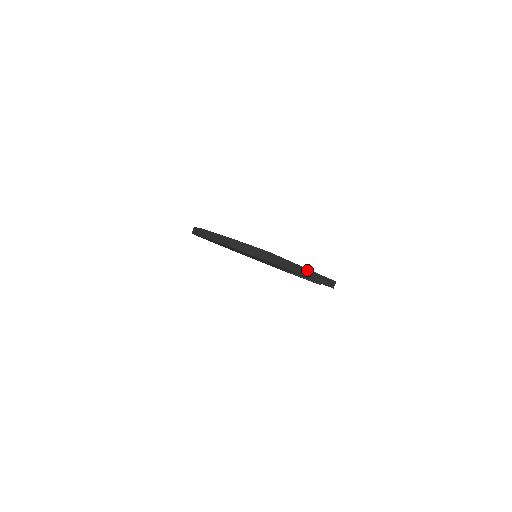
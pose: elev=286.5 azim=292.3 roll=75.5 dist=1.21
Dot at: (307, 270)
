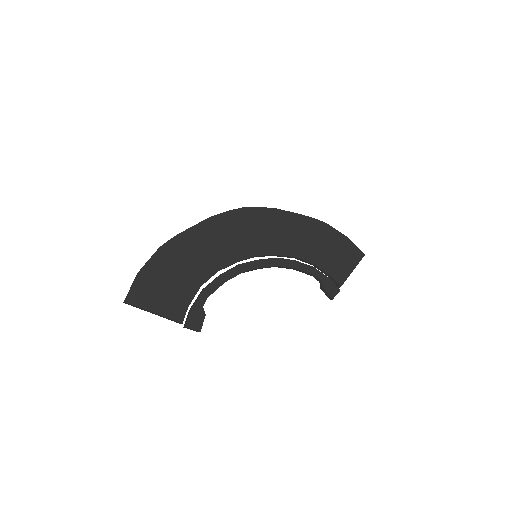
Dot at: (166, 317)
